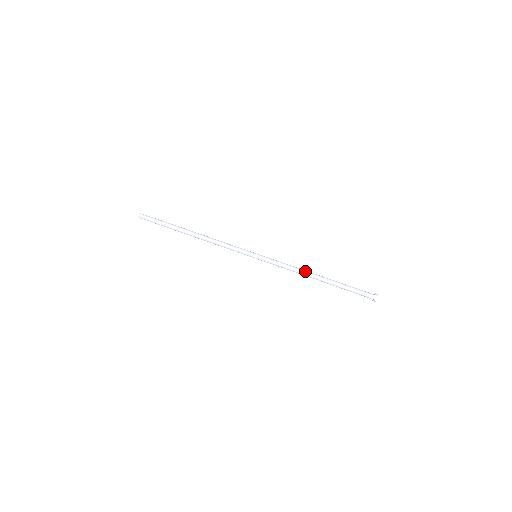
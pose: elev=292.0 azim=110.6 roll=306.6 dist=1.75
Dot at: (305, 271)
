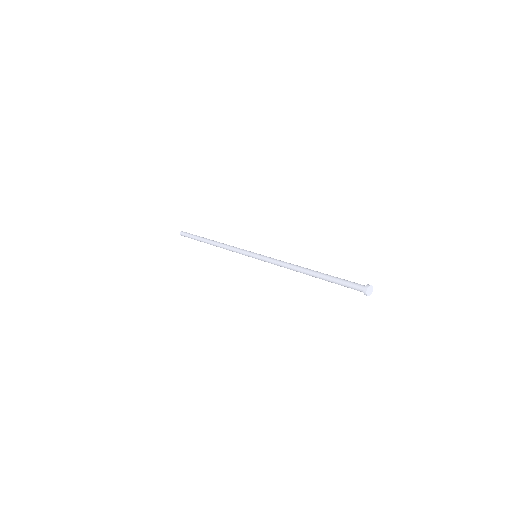
Dot at: (298, 266)
